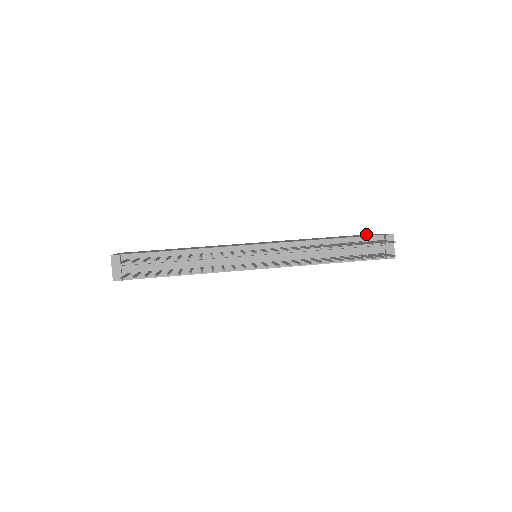
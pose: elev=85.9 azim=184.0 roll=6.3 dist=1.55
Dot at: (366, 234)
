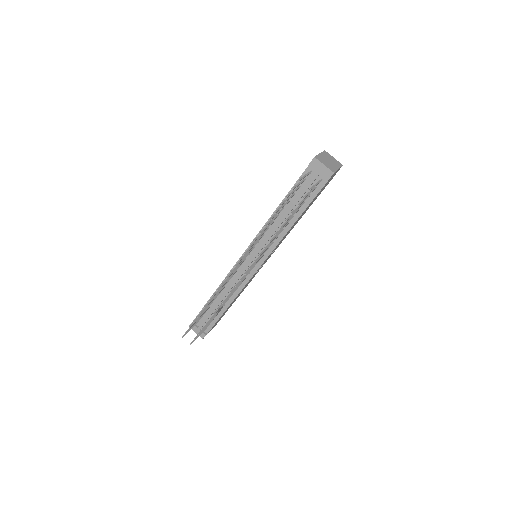
Dot at: occluded
